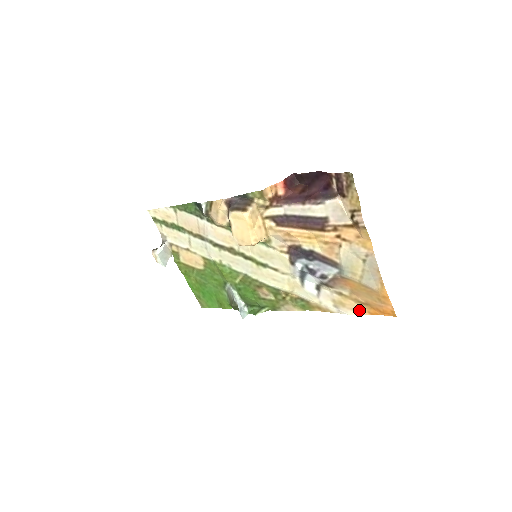
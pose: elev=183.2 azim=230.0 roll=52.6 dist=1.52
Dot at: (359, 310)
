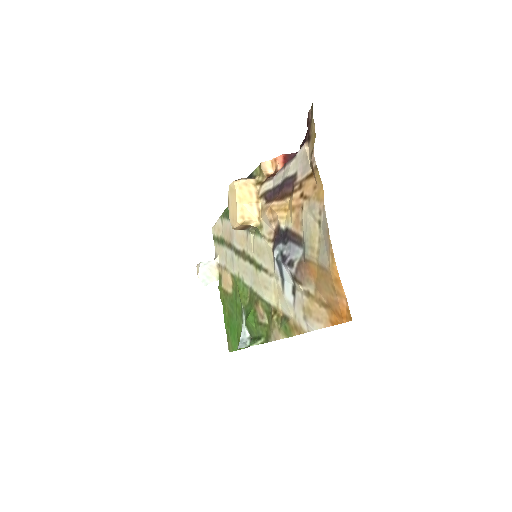
Dot at: (323, 319)
